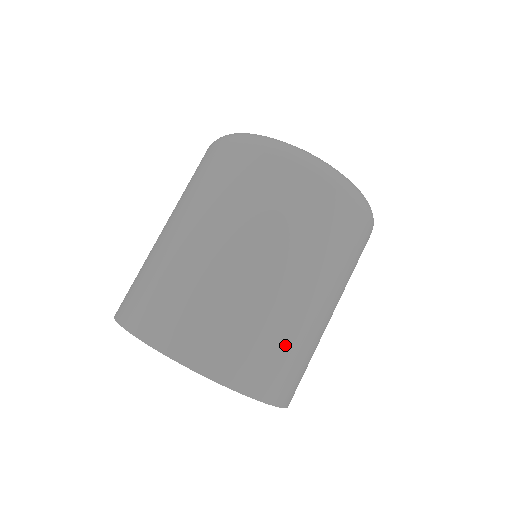
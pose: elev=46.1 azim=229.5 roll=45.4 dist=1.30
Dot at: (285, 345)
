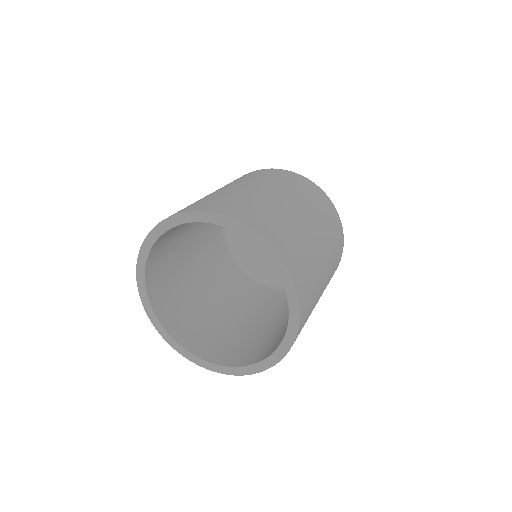
Dot at: (288, 227)
